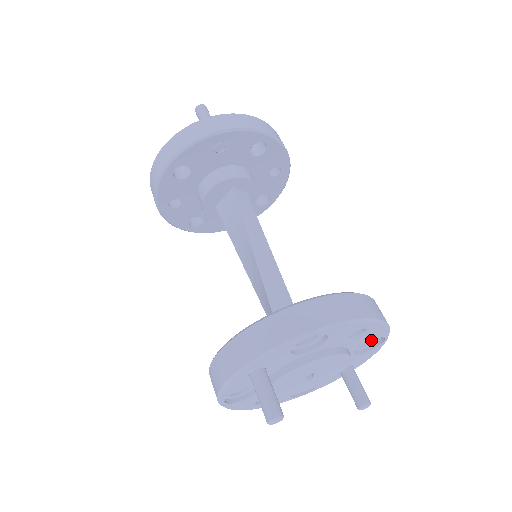
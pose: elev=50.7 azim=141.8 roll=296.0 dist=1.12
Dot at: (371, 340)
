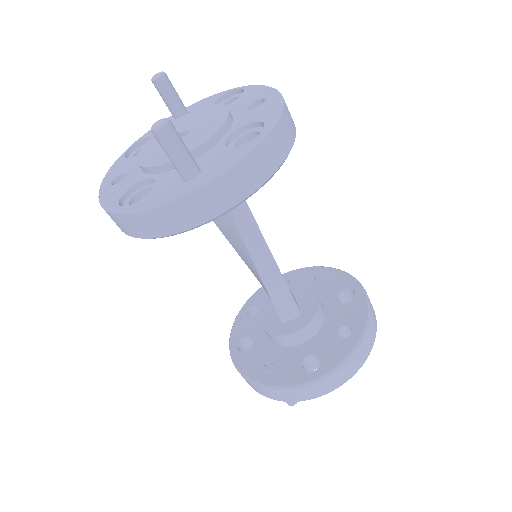
Dot at: occluded
